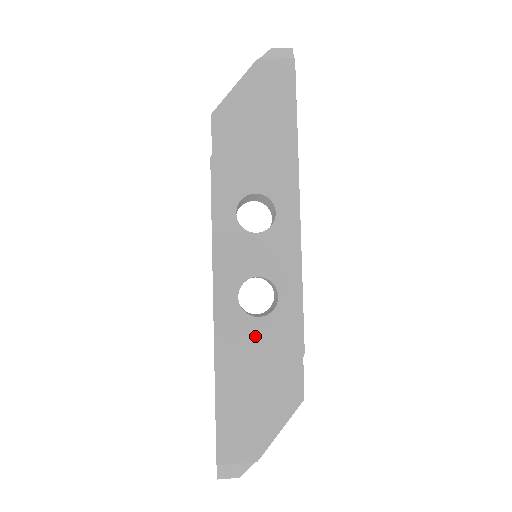
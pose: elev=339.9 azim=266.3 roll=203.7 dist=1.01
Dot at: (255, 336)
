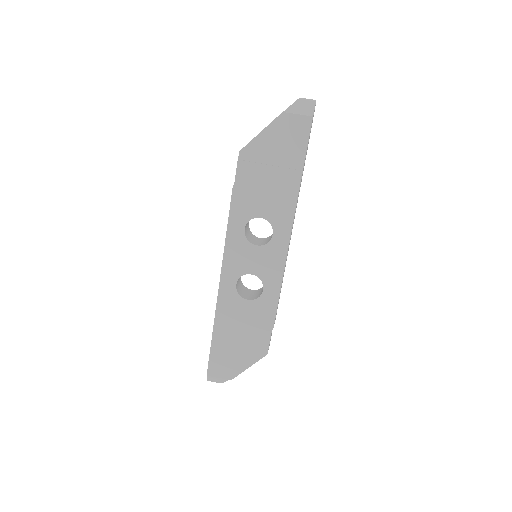
Dot at: (243, 311)
